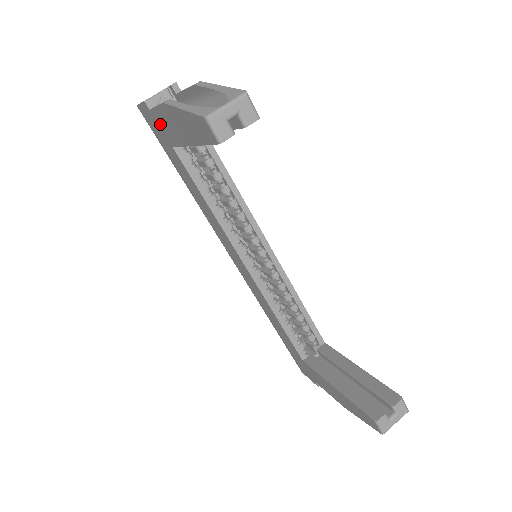
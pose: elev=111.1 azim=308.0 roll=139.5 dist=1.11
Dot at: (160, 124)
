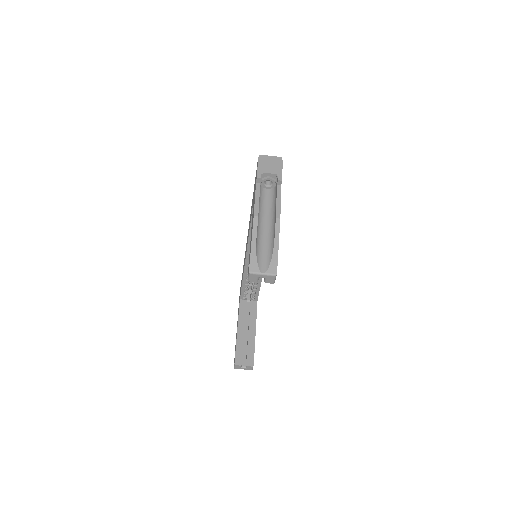
Dot at: occluded
